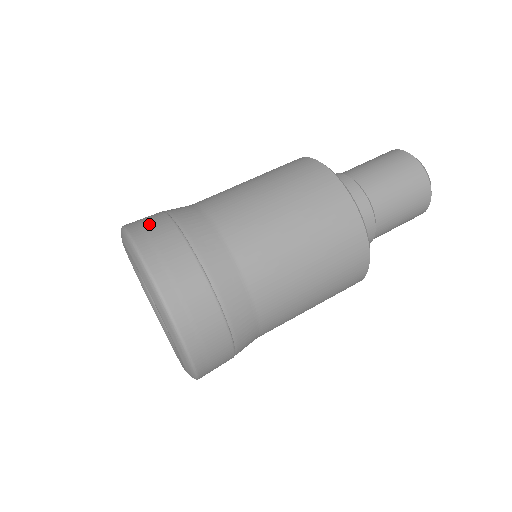
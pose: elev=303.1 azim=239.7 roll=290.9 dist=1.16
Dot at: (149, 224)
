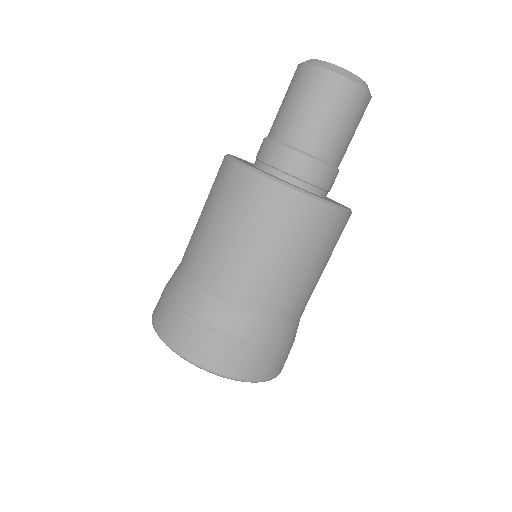
Dot at: (213, 352)
